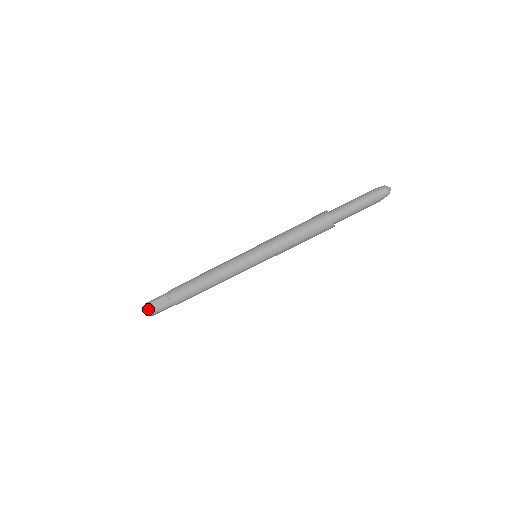
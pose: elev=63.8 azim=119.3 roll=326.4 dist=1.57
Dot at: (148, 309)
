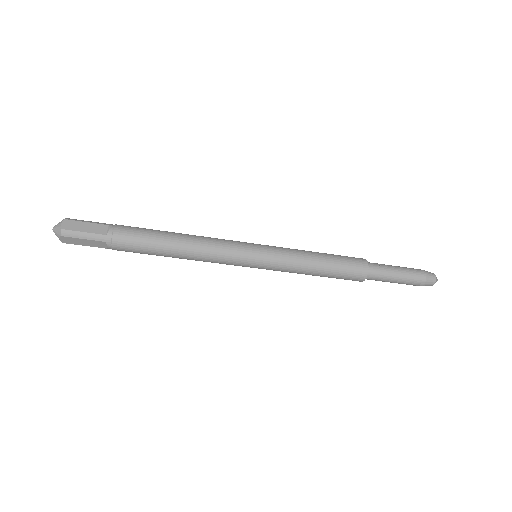
Dot at: (67, 224)
